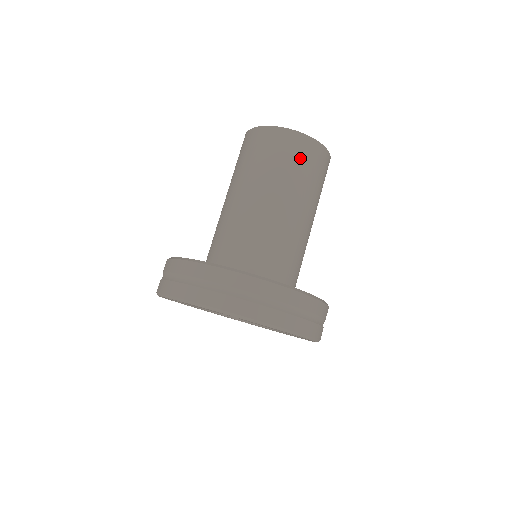
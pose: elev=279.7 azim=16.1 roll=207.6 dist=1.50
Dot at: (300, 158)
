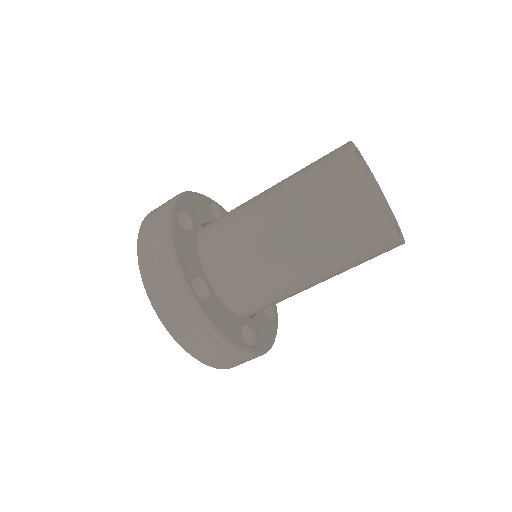
Dot at: (356, 233)
